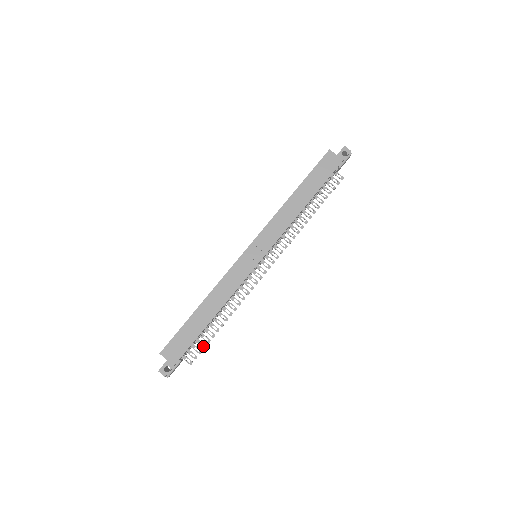
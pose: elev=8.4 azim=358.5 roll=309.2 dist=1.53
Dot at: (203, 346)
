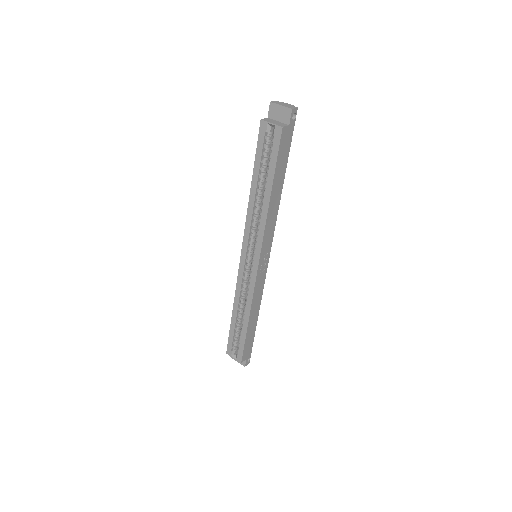
Dot at: occluded
